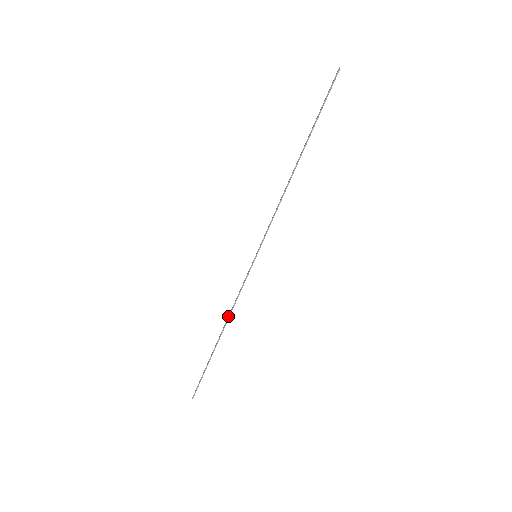
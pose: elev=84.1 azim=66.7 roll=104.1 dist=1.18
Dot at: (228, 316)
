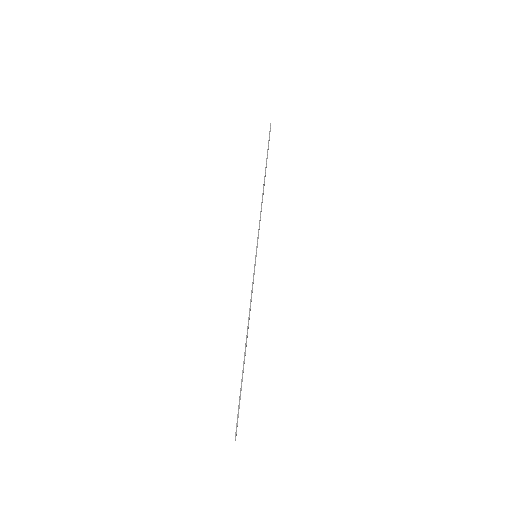
Dot at: (248, 320)
